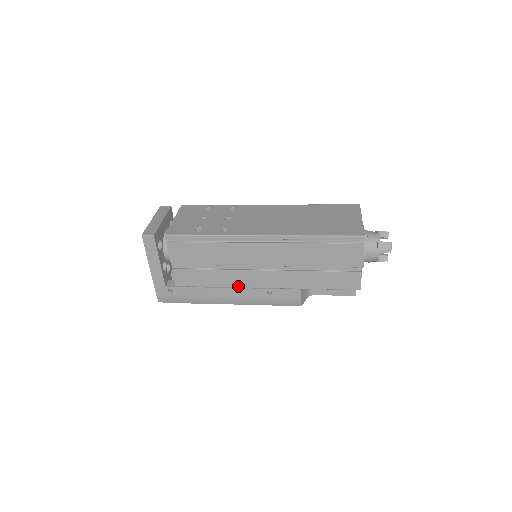
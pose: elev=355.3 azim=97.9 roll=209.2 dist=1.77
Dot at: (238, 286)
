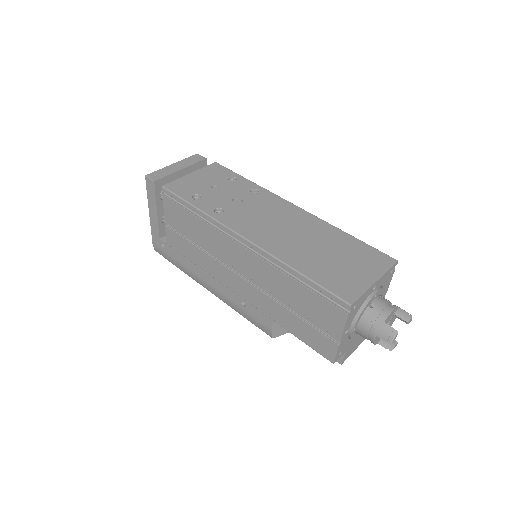
Dot at: (216, 278)
